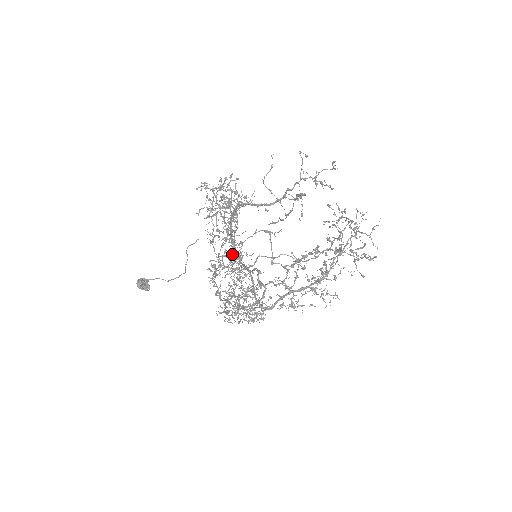
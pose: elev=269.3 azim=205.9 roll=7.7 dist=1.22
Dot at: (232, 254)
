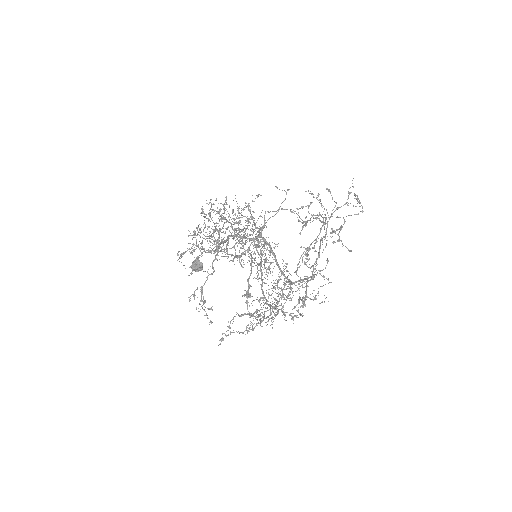
Dot at: (240, 239)
